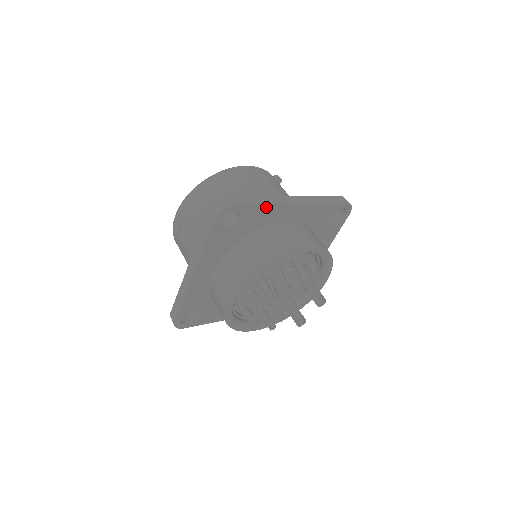
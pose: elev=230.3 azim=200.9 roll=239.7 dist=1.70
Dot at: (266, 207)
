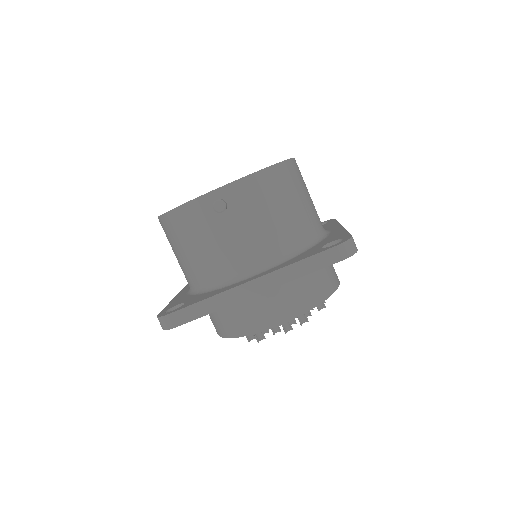
Dot at: occluded
